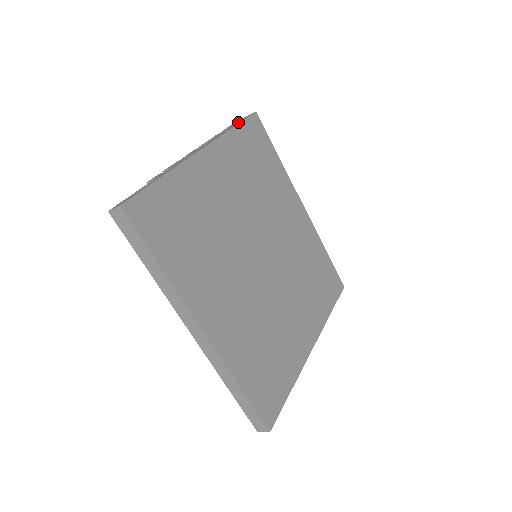
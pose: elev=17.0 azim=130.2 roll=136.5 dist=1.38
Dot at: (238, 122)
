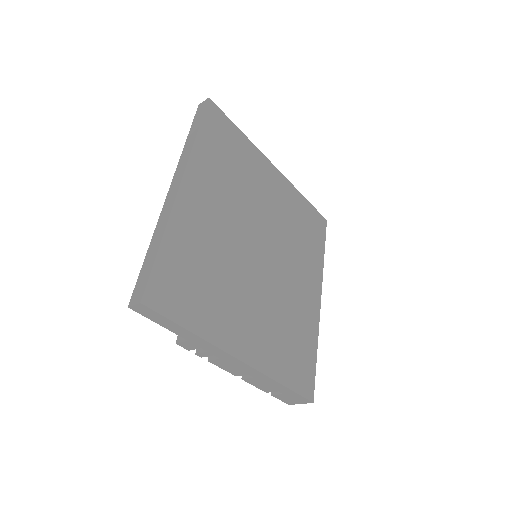
Dot at: occluded
